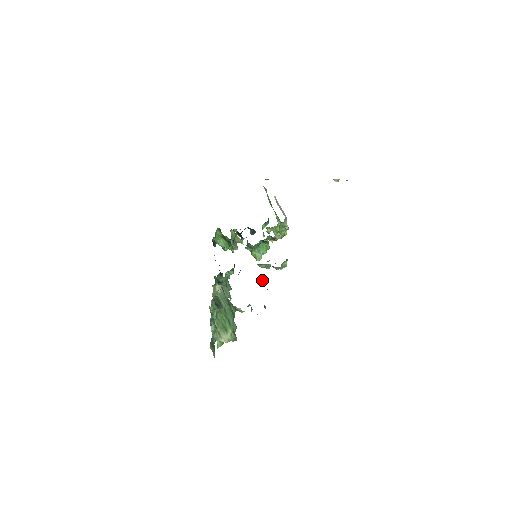
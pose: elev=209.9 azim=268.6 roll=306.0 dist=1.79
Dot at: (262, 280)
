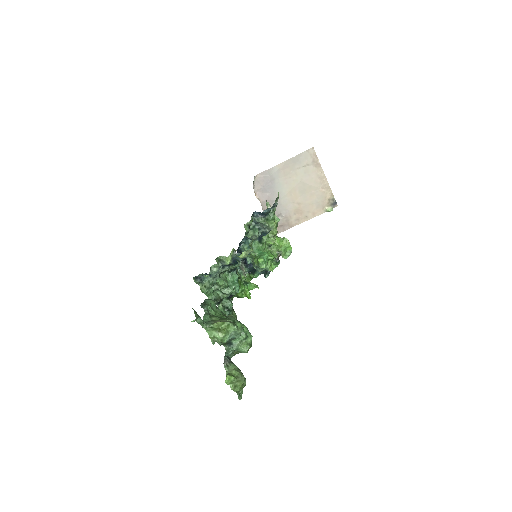
Dot at: (246, 231)
